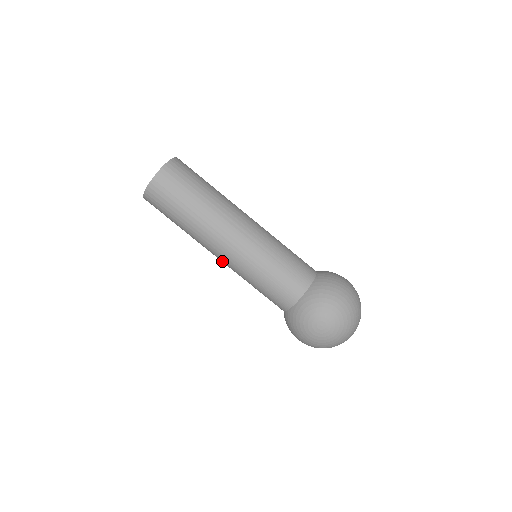
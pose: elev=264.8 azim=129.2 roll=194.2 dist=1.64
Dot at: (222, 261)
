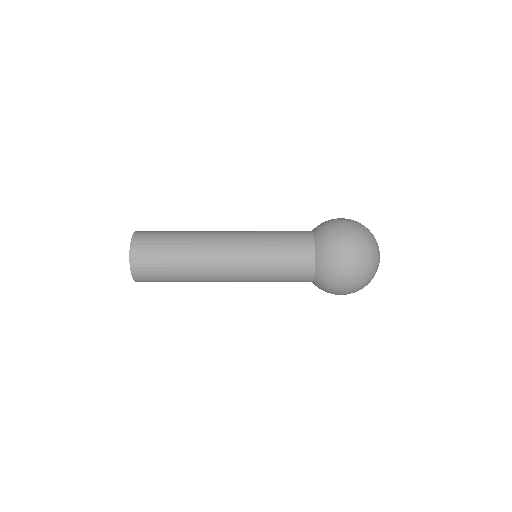
Dot at: (232, 266)
